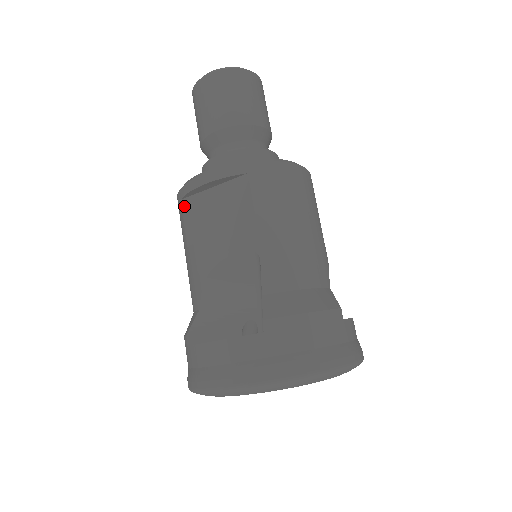
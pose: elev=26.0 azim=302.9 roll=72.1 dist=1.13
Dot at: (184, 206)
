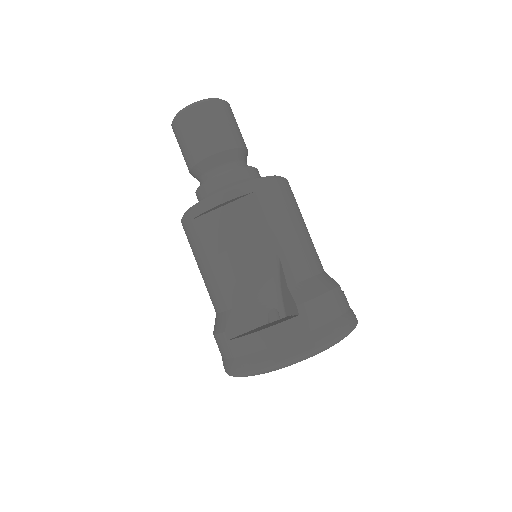
Dot at: (197, 225)
